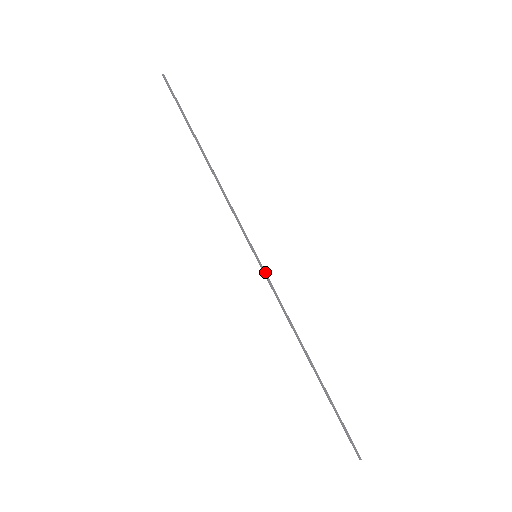
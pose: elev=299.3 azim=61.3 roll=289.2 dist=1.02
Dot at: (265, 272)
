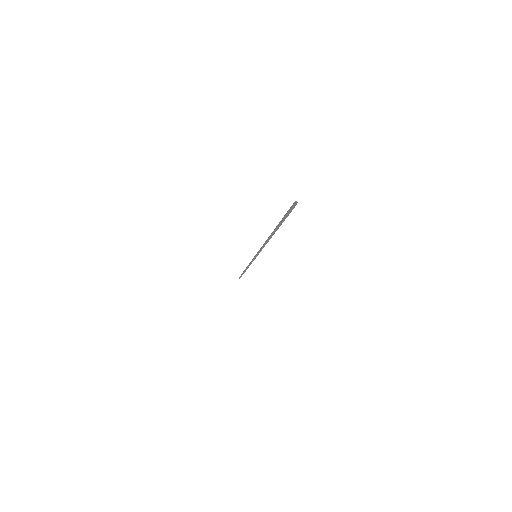
Dot at: (254, 259)
